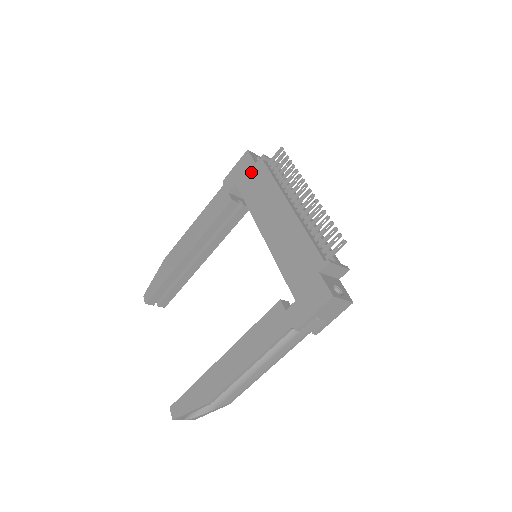
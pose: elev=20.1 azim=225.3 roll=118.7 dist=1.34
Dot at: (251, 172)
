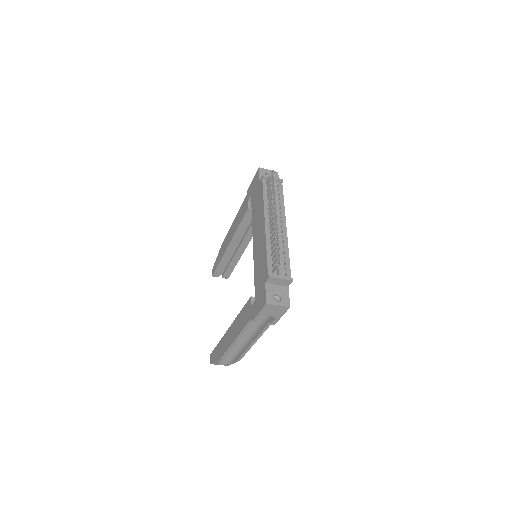
Dot at: (257, 188)
